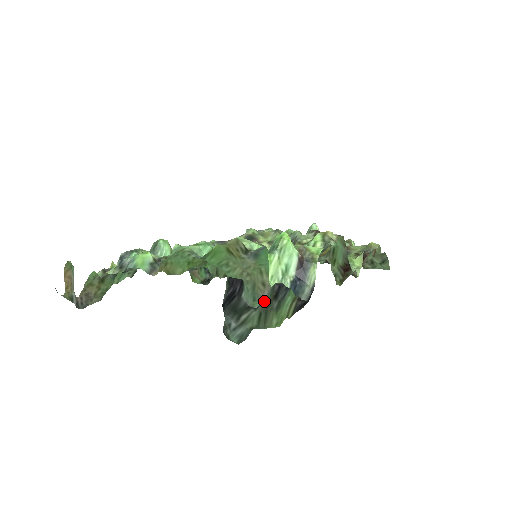
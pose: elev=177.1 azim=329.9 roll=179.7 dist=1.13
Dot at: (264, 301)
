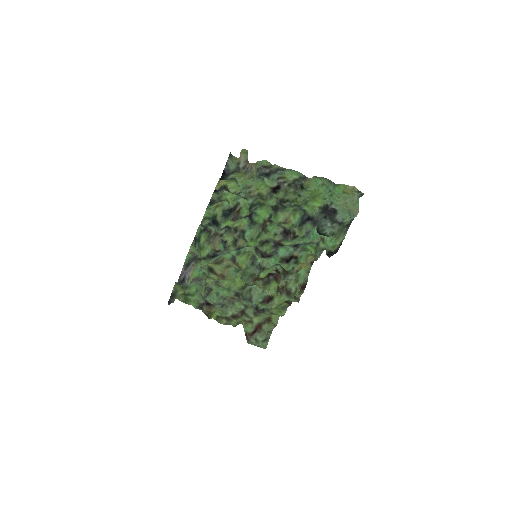
Dot at: occluded
